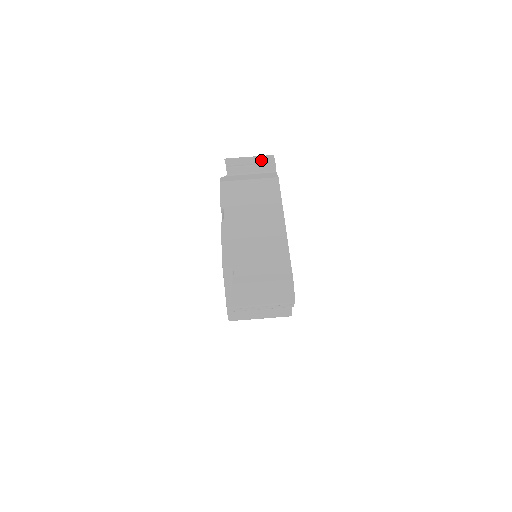
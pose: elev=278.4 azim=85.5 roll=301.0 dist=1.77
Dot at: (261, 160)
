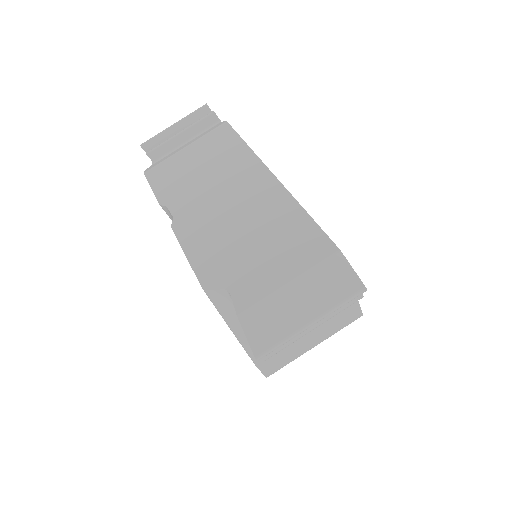
Dot at: (192, 120)
